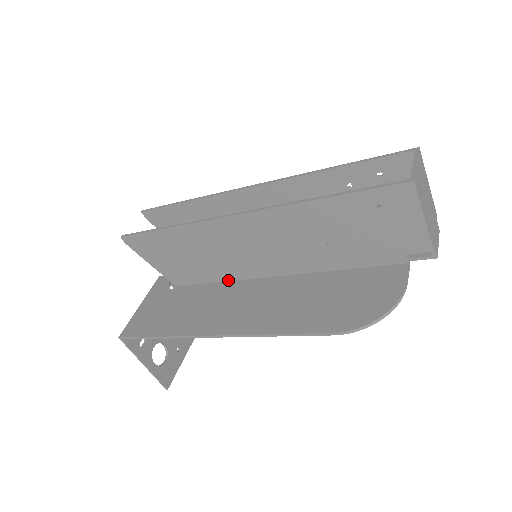
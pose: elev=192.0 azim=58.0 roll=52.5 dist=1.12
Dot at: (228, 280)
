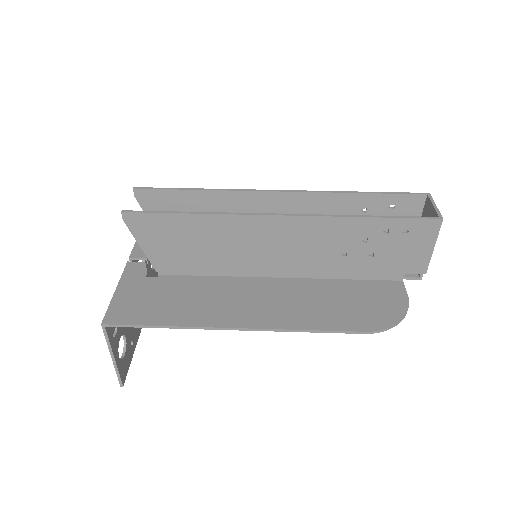
Dot at: (227, 275)
